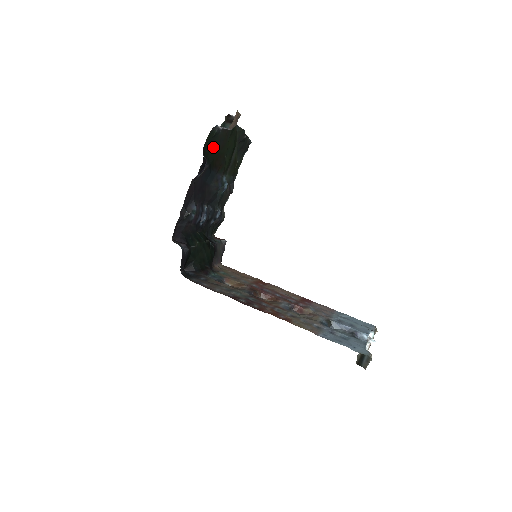
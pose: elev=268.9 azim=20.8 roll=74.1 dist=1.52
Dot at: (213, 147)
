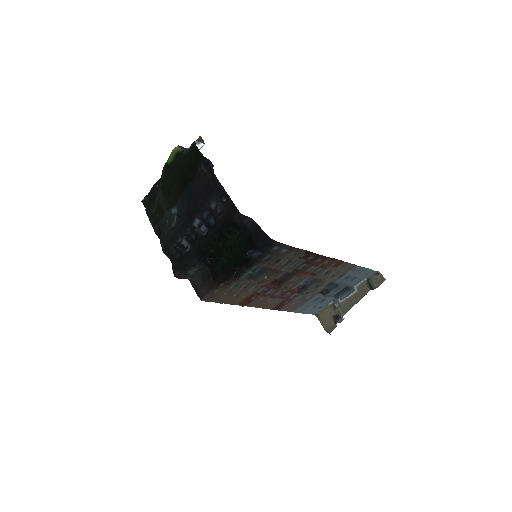
Dot at: (186, 164)
